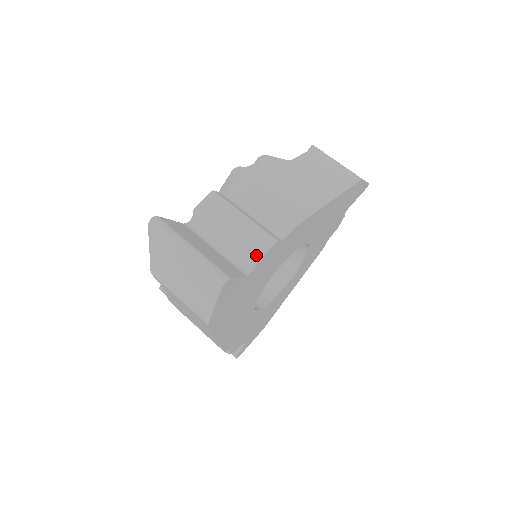
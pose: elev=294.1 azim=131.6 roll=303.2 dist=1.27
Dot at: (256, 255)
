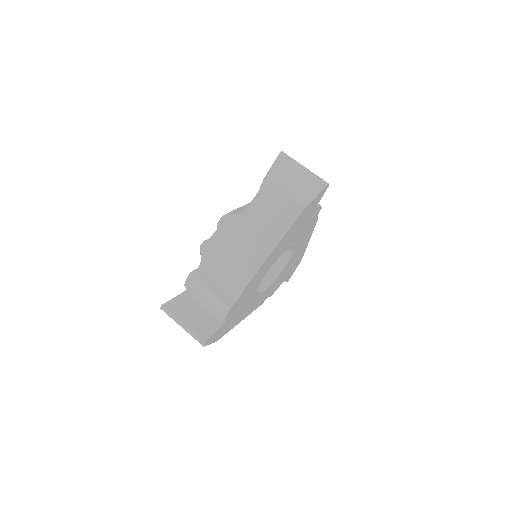
Dot at: (222, 316)
